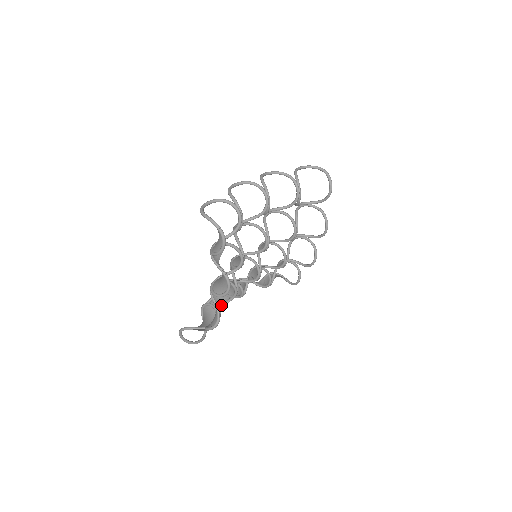
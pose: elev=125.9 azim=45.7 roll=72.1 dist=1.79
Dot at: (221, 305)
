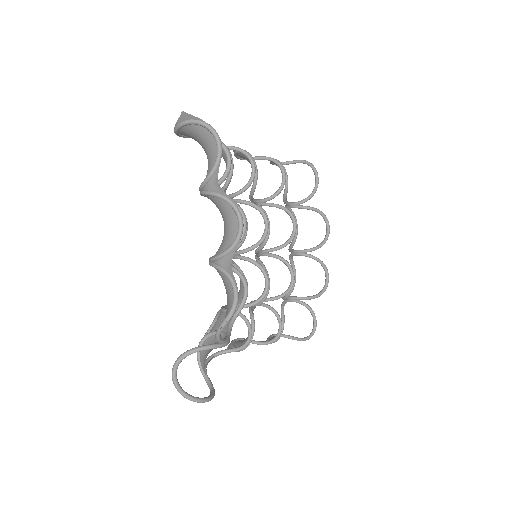
Dot at: (228, 323)
